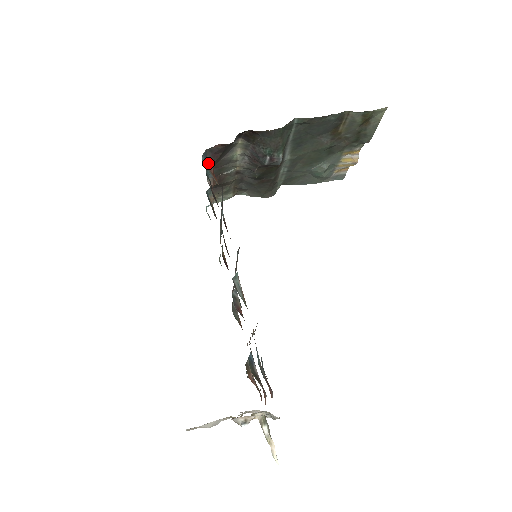
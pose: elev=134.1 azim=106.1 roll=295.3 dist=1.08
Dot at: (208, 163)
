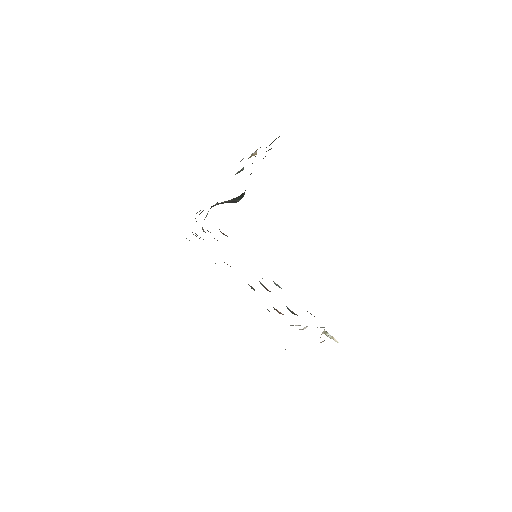
Dot at: occluded
